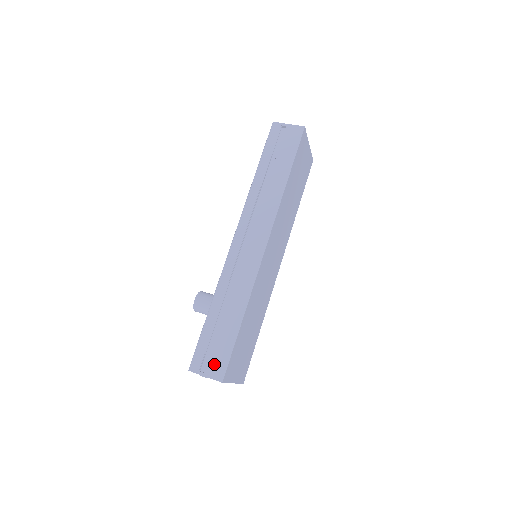
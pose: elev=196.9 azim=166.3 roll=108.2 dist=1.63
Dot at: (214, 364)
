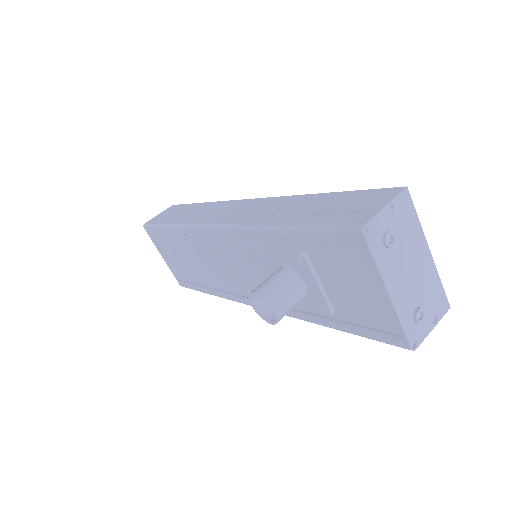
Dot at: (368, 201)
